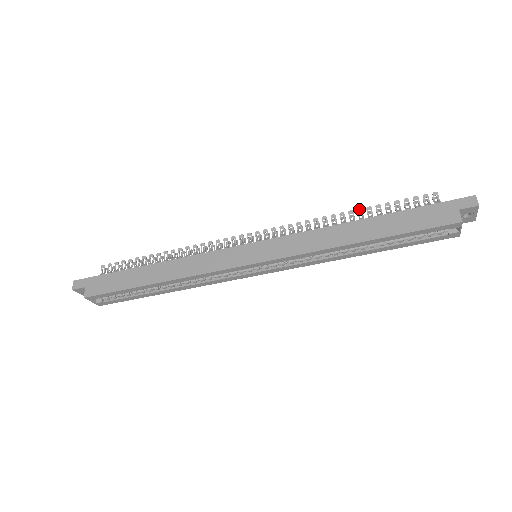
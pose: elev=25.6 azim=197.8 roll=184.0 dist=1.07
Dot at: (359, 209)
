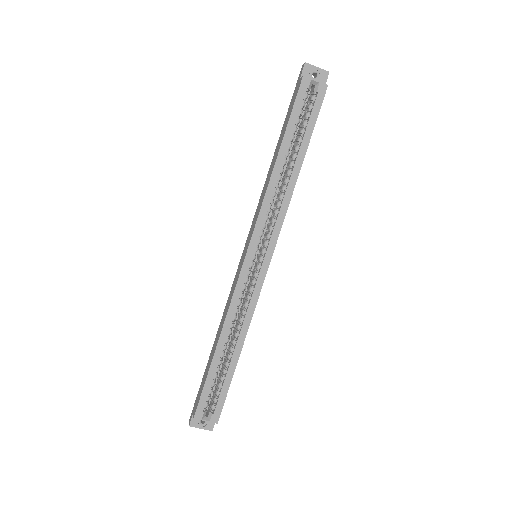
Dot at: occluded
